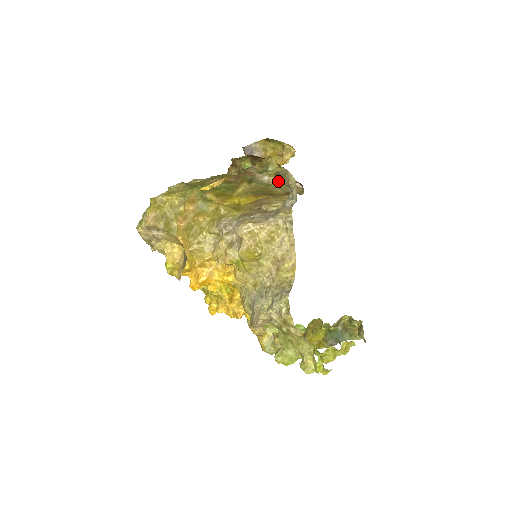
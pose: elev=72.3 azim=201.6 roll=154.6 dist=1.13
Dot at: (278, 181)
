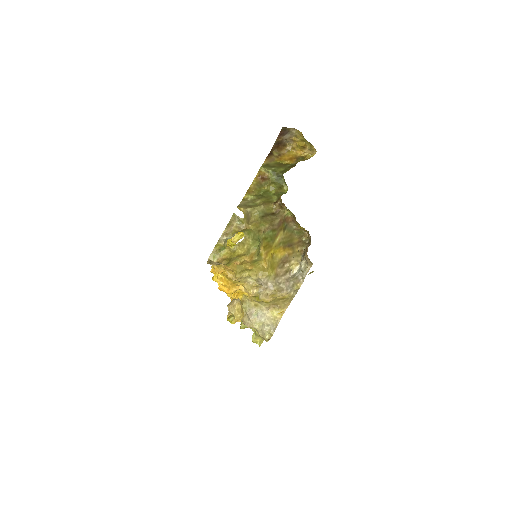
Dot at: (299, 230)
